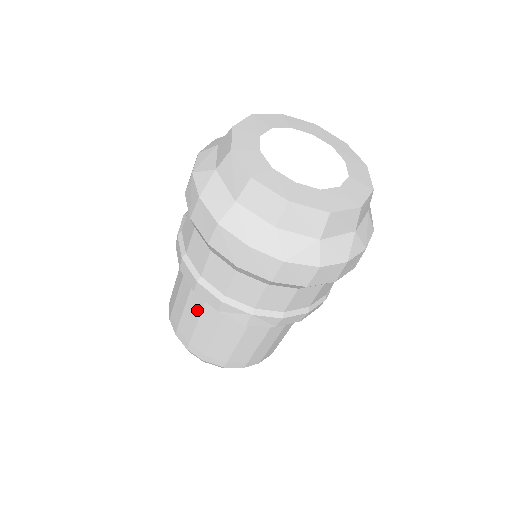
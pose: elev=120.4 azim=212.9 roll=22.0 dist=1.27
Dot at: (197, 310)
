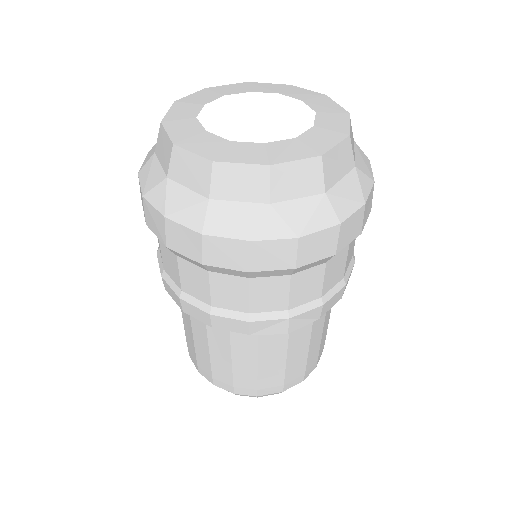
Dot at: (224, 346)
